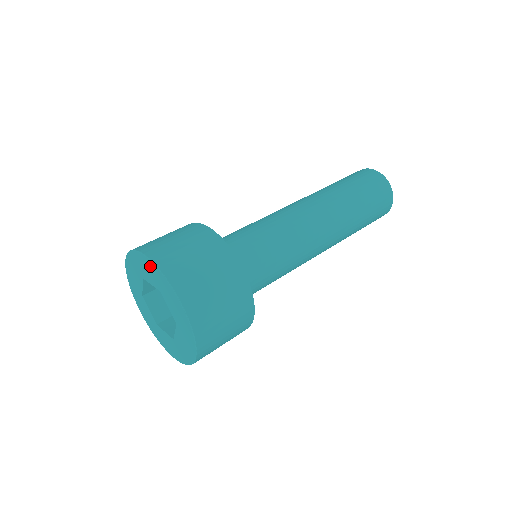
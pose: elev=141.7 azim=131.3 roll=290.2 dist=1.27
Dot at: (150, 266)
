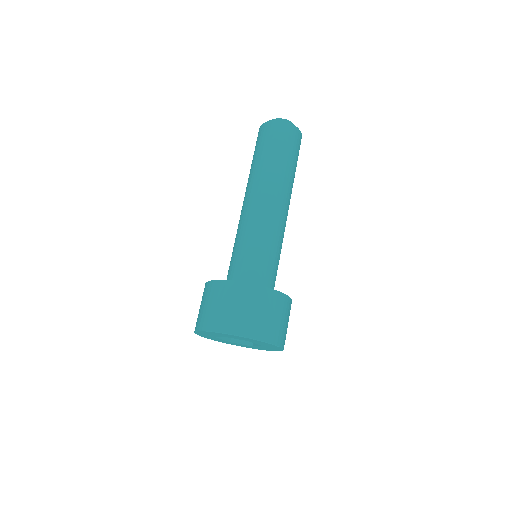
Dot at: occluded
